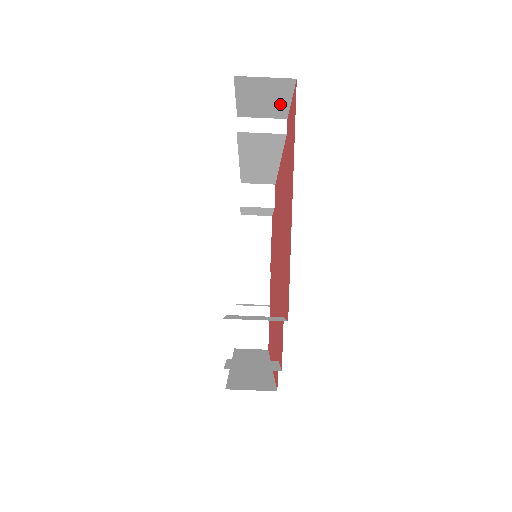
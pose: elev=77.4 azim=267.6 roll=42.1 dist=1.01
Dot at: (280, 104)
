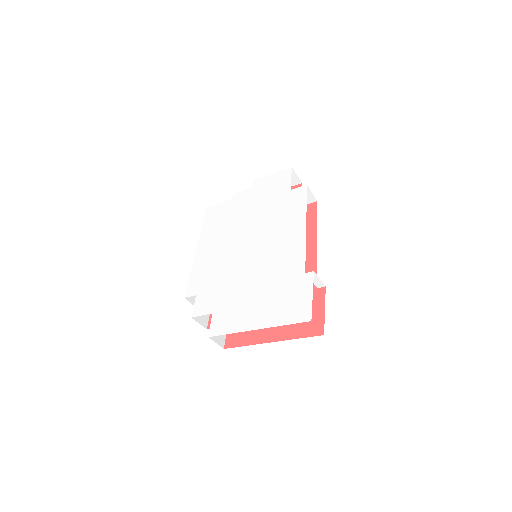
Dot at: occluded
